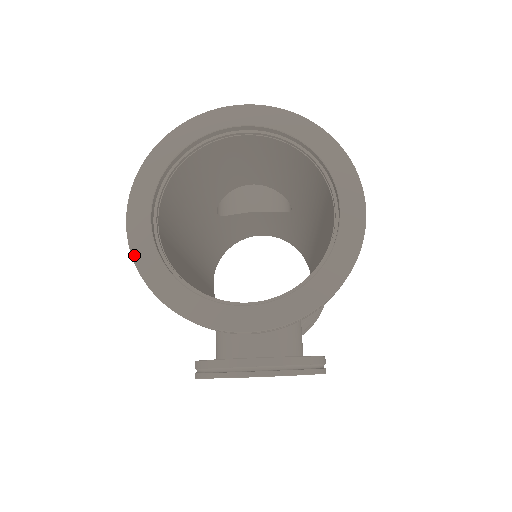
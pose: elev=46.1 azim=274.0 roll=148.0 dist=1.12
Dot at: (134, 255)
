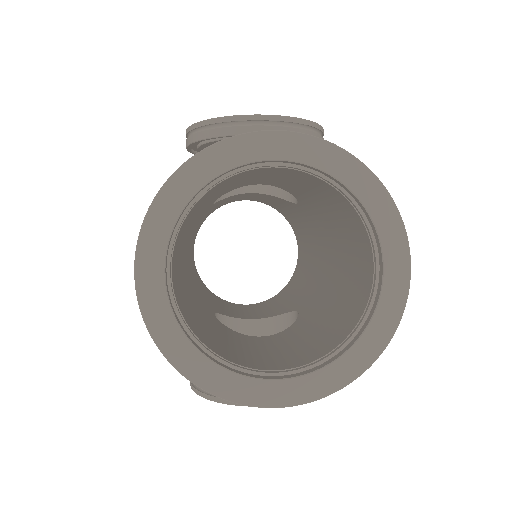
Dot at: (147, 320)
